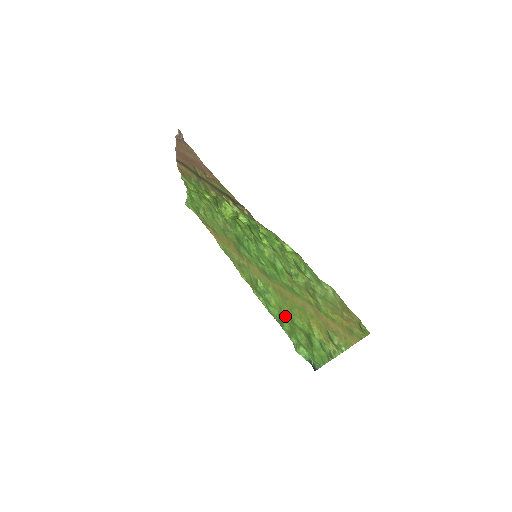
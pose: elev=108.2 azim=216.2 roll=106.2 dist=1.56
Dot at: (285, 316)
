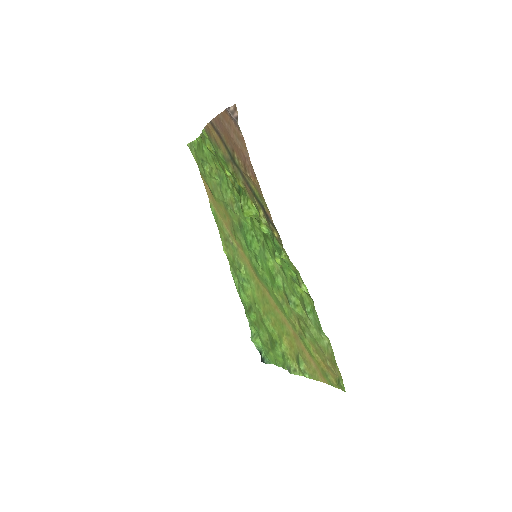
Dot at: (256, 310)
